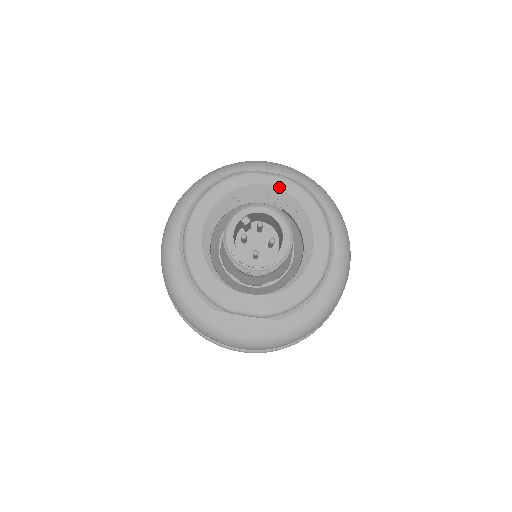
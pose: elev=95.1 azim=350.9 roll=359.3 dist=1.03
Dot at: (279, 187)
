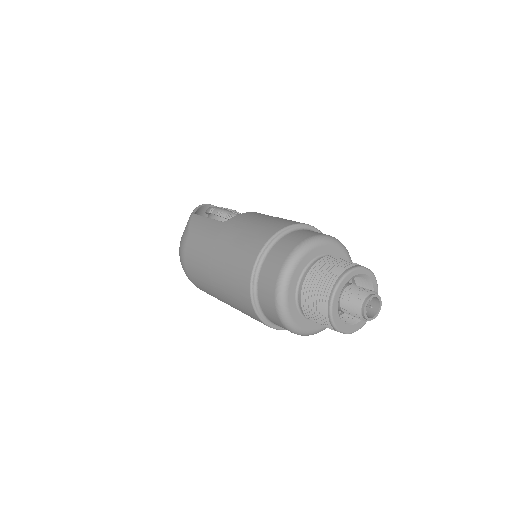
Dot at: (369, 276)
